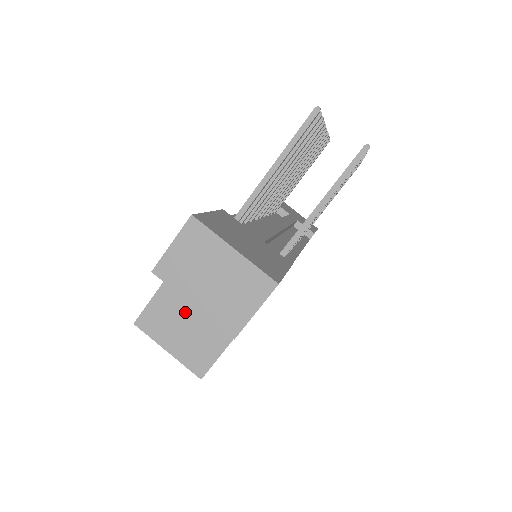
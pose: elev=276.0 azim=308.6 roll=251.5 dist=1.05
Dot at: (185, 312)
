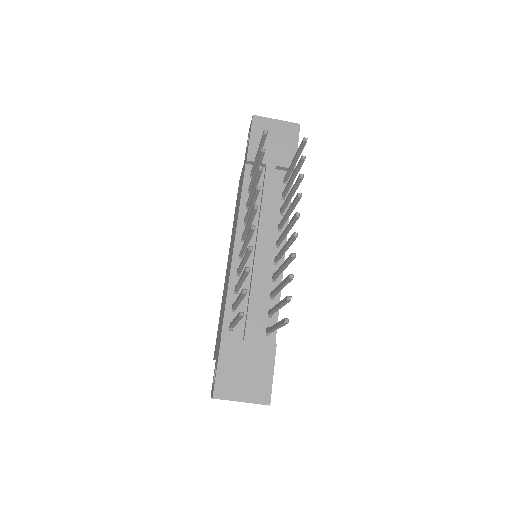
Dot at: occluded
